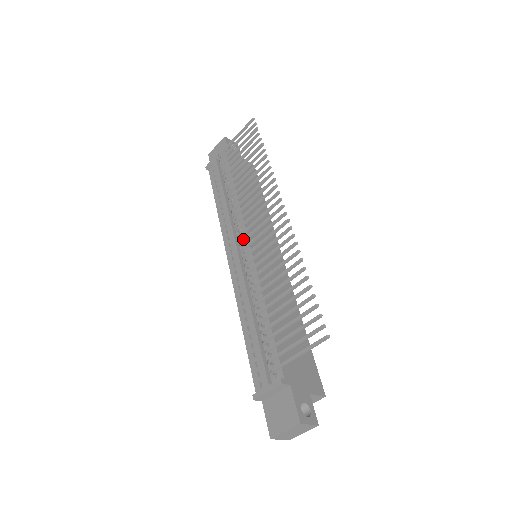
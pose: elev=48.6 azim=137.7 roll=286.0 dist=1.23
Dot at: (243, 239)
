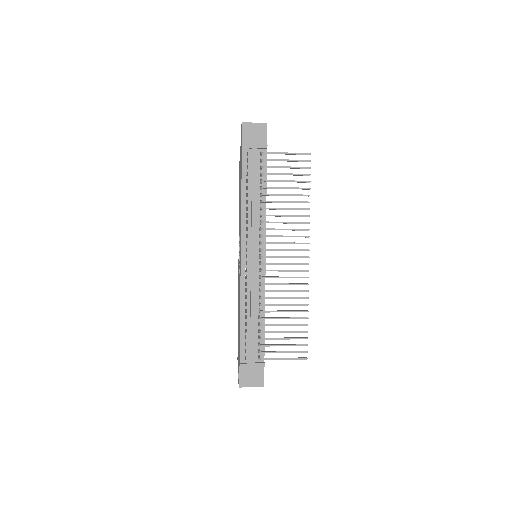
Dot at: (268, 256)
